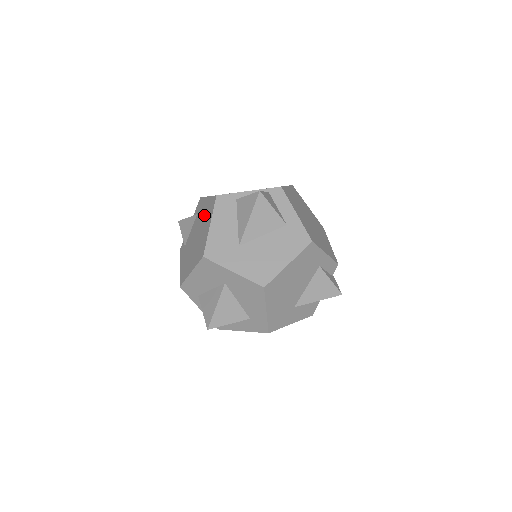
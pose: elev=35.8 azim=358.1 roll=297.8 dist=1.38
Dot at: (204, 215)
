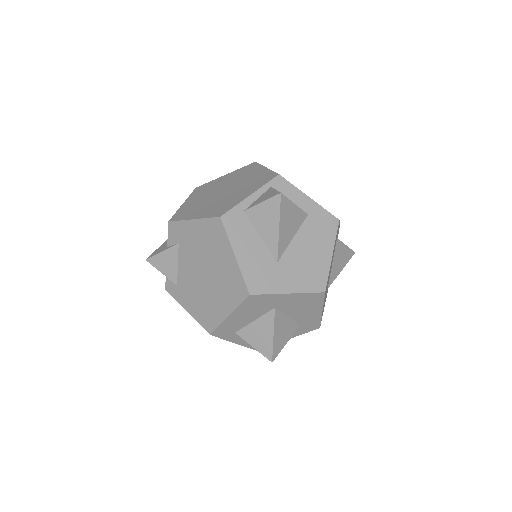
Dot at: (204, 244)
